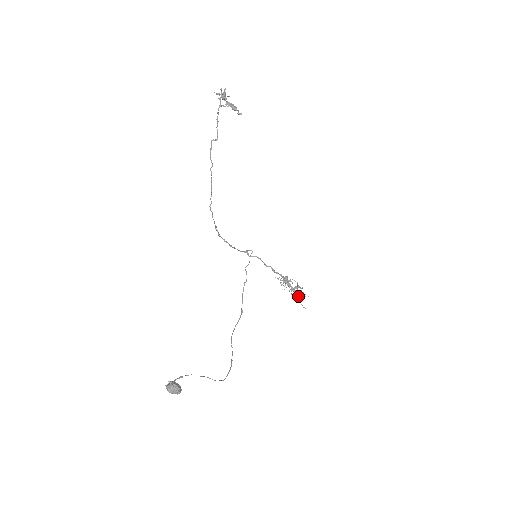
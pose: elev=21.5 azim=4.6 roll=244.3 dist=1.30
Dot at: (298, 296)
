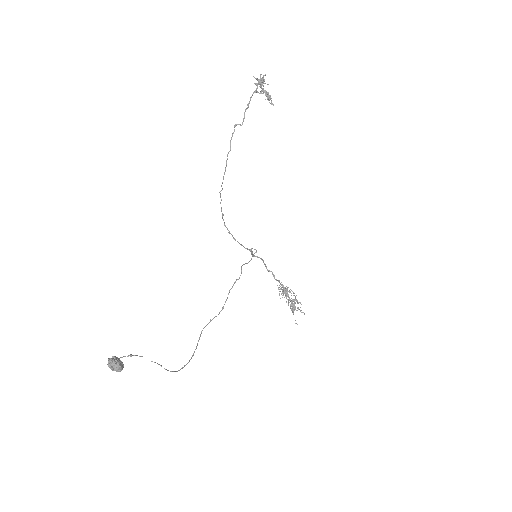
Dot at: (294, 310)
